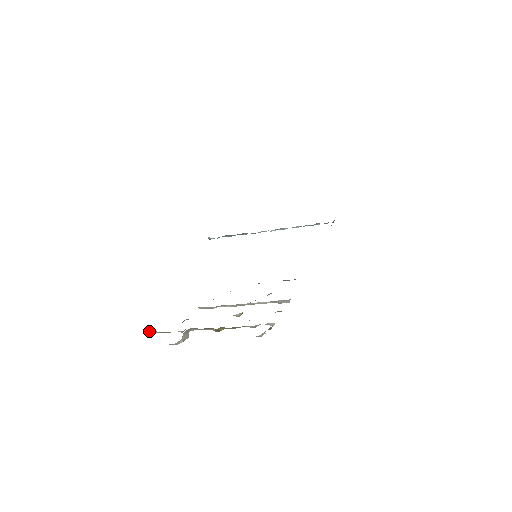
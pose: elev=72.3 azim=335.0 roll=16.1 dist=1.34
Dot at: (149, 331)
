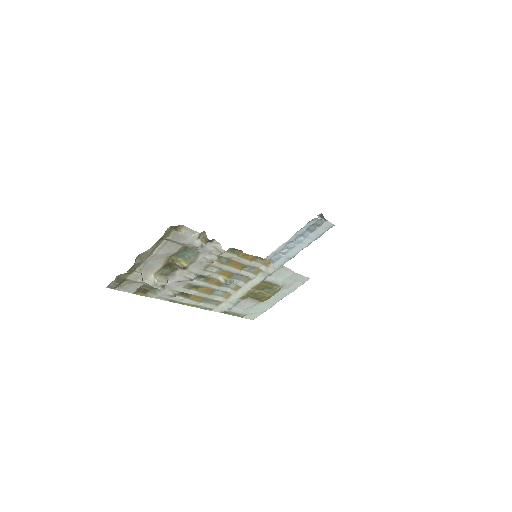
Dot at: (146, 295)
